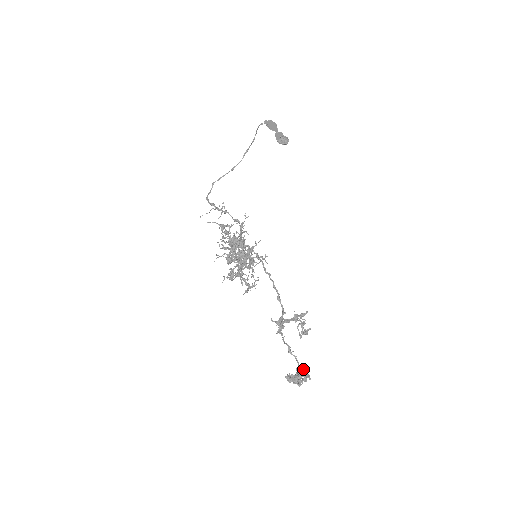
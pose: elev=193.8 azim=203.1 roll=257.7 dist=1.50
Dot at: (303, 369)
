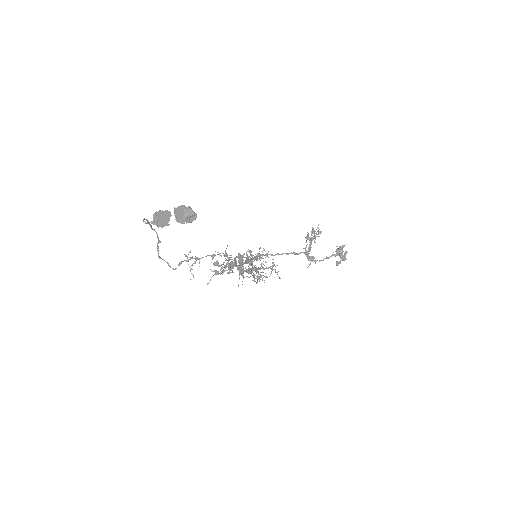
Dot at: (339, 249)
